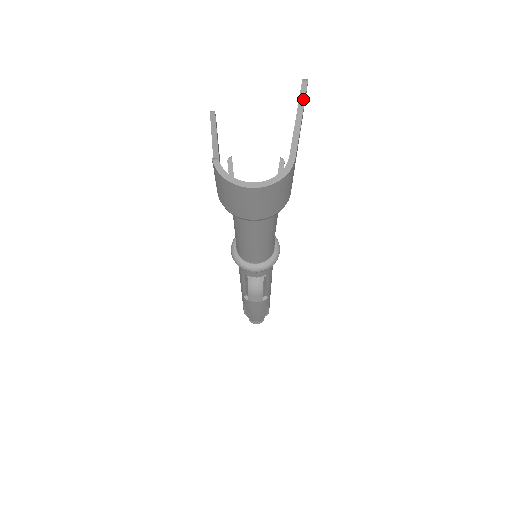
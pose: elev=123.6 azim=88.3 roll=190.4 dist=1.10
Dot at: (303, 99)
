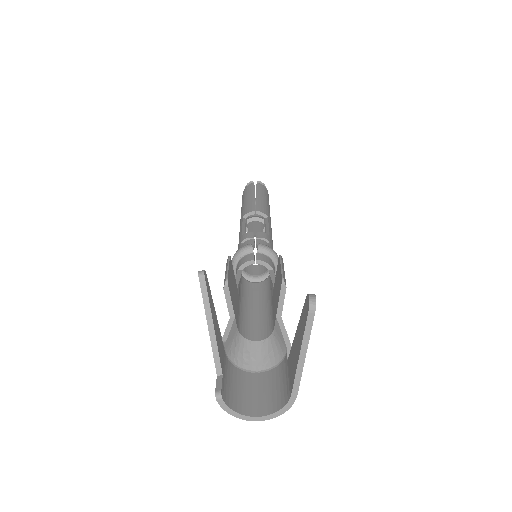
Dot at: (308, 334)
